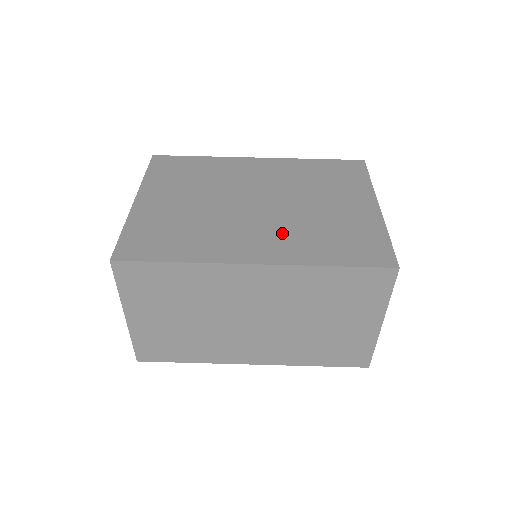
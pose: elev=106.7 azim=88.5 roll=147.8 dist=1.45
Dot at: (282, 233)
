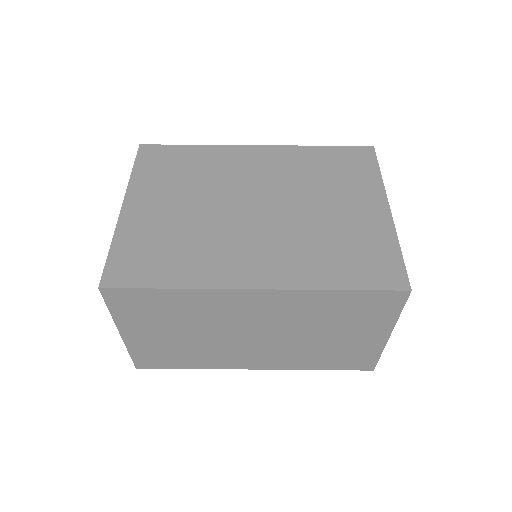
Dot at: (284, 247)
